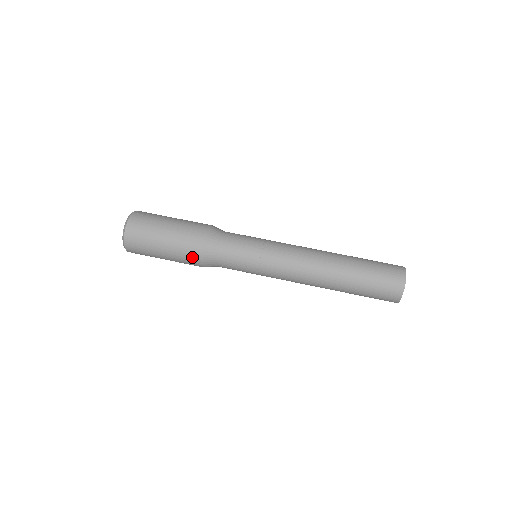
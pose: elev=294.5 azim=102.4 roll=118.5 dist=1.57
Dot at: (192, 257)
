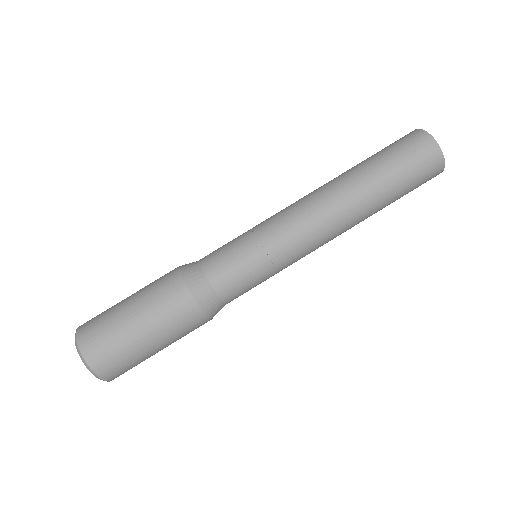
Dot at: (183, 310)
